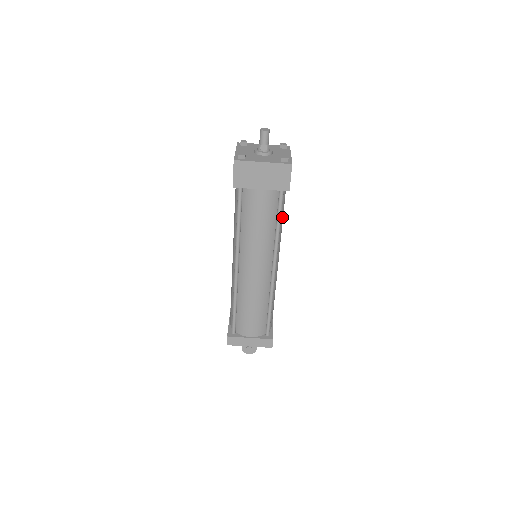
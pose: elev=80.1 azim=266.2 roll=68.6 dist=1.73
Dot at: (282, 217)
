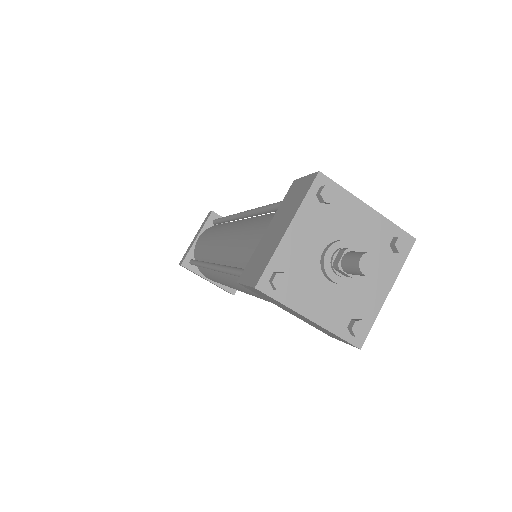
Dot at: occluded
